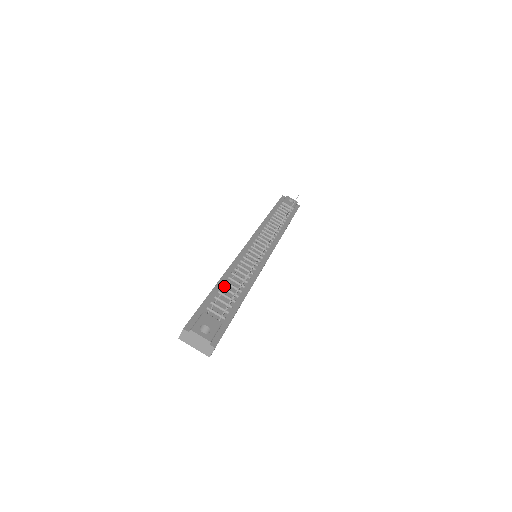
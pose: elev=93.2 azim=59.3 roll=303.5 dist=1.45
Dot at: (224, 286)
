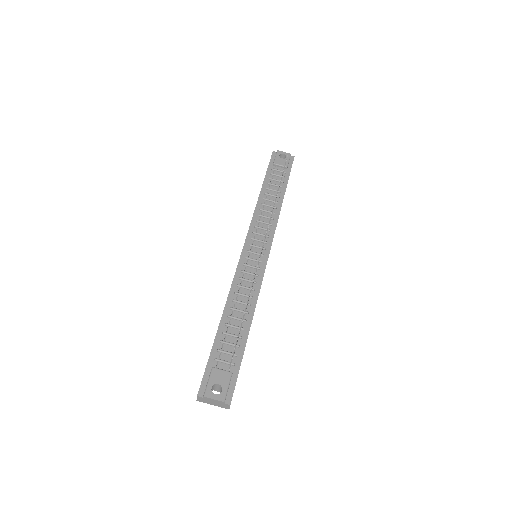
Dot at: (227, 322)
